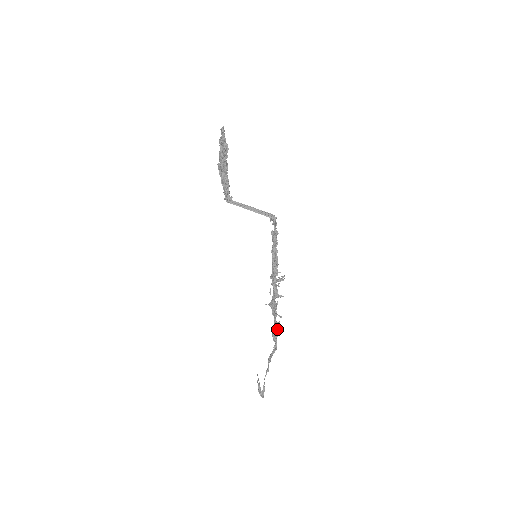
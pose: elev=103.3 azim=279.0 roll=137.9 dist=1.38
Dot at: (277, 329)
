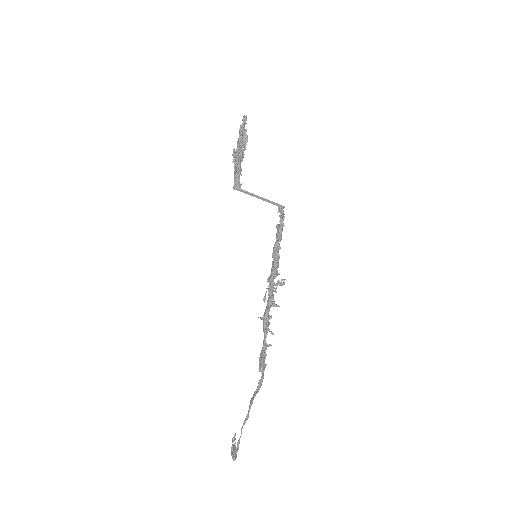
Dot at: (266, 354)
